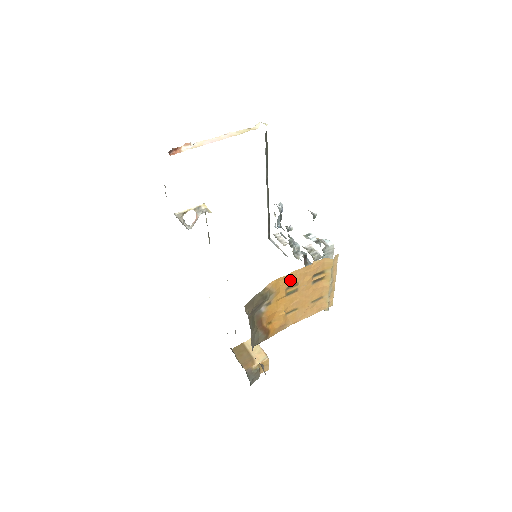
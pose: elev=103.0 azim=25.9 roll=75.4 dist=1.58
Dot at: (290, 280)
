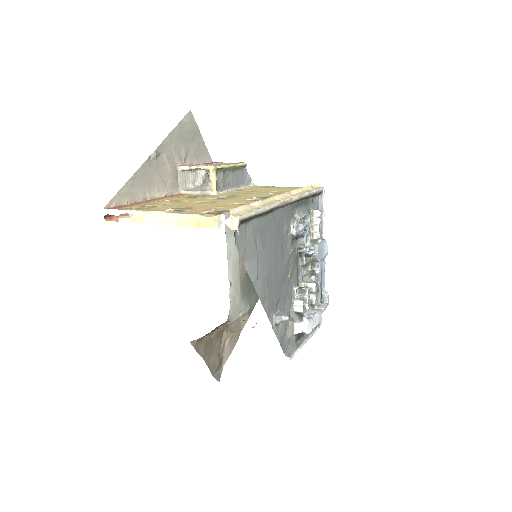
Dot at: occluded
